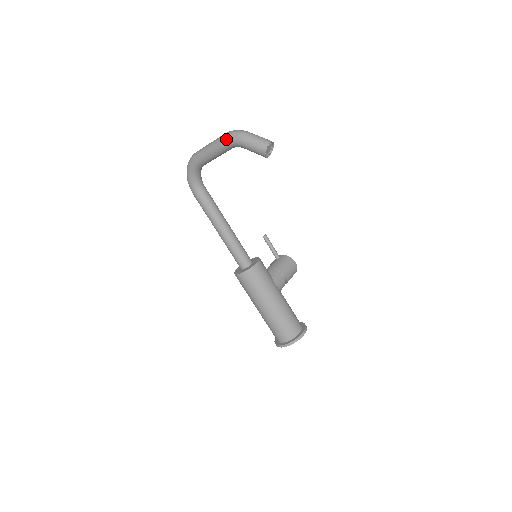
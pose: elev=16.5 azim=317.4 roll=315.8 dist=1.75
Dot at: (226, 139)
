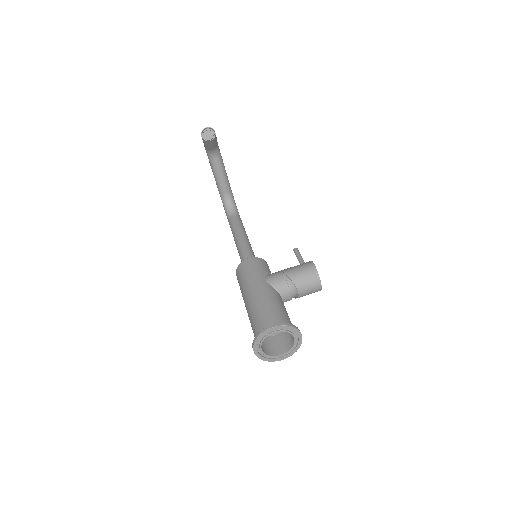
Dot at: occluded
